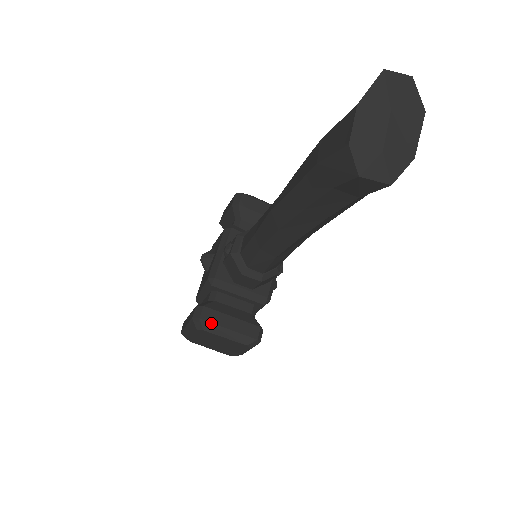
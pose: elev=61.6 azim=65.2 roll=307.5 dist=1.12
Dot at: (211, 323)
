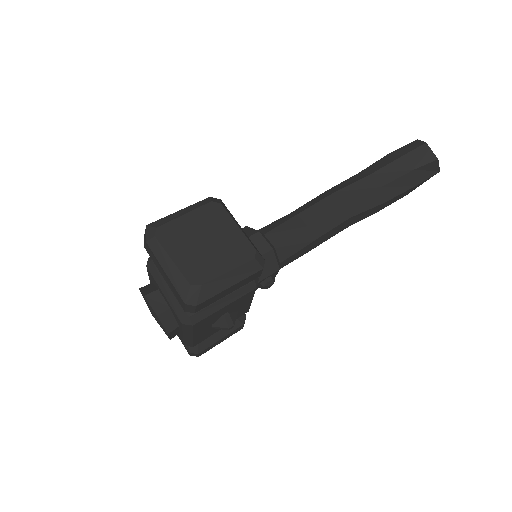
Dot at: (229, 211)
